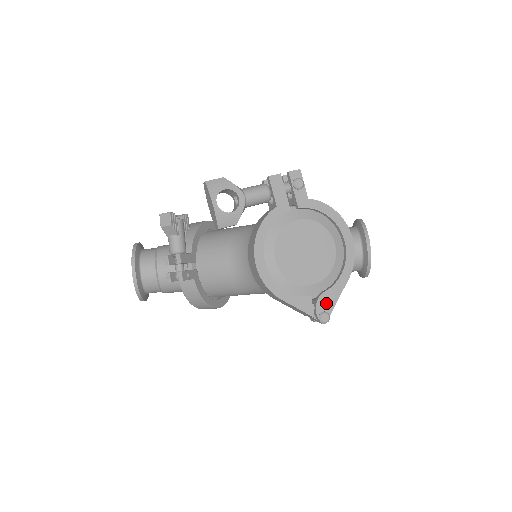
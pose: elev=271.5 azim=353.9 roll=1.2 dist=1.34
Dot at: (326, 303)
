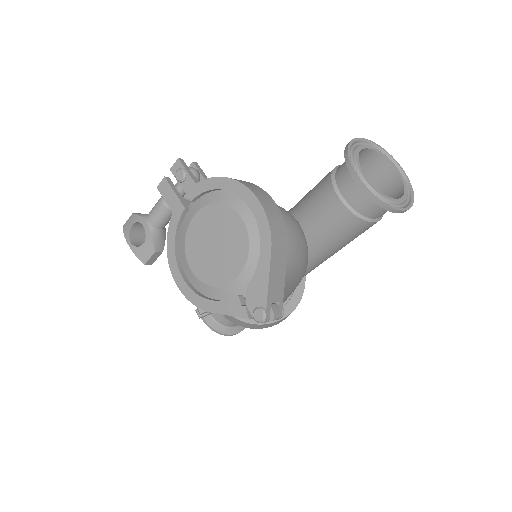
Dot at: (256, 295)
